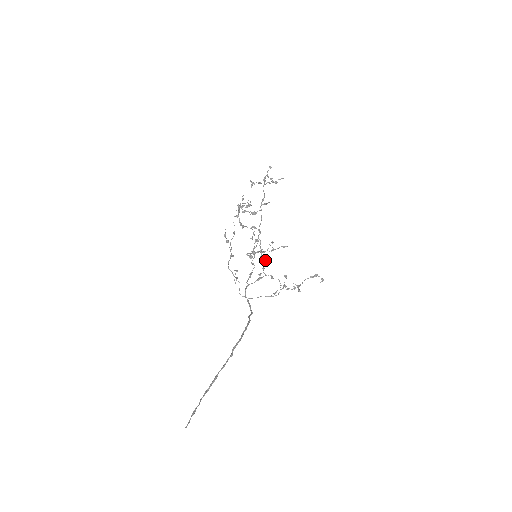
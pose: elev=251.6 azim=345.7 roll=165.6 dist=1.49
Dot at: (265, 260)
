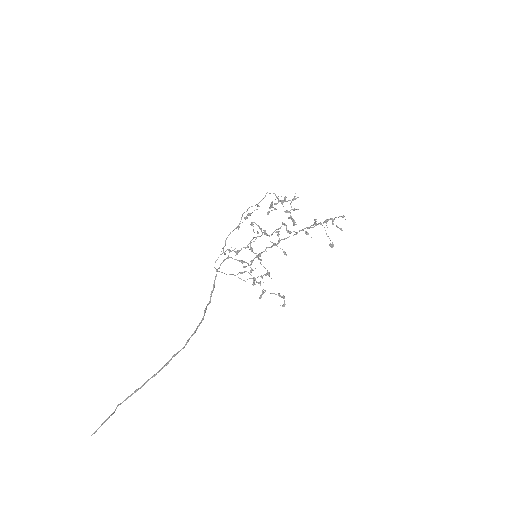
Dot at: (260, 256)
